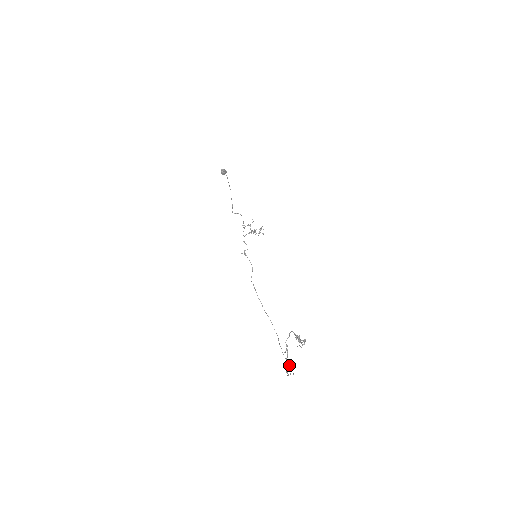
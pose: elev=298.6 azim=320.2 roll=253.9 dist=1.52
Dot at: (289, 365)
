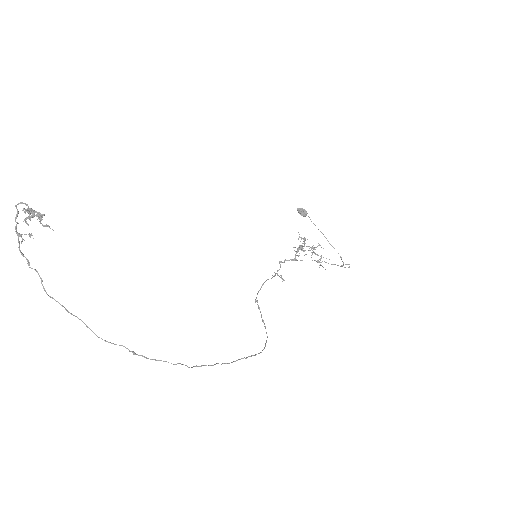
Dot at: occluded
